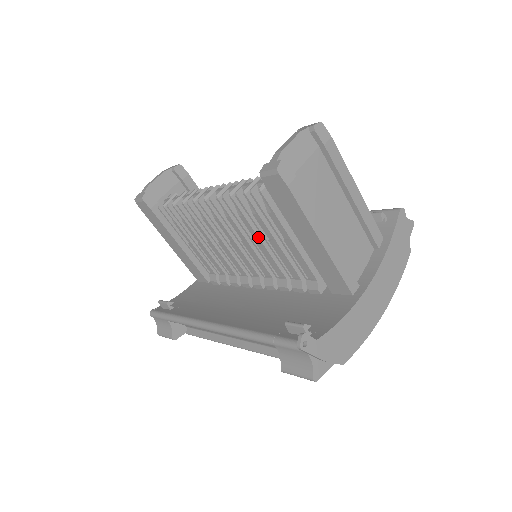
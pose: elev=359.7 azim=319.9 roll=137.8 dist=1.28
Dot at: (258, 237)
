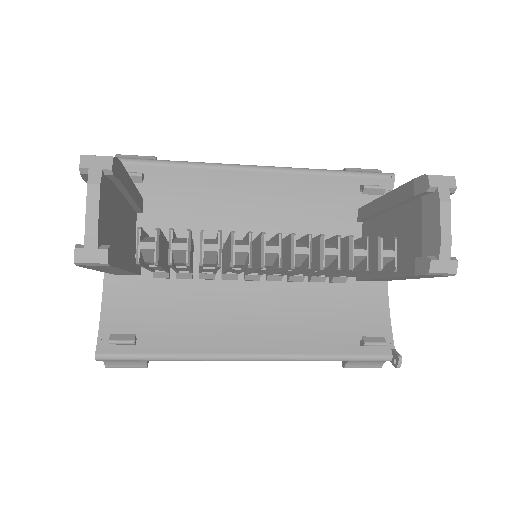
Dot at: occluded
